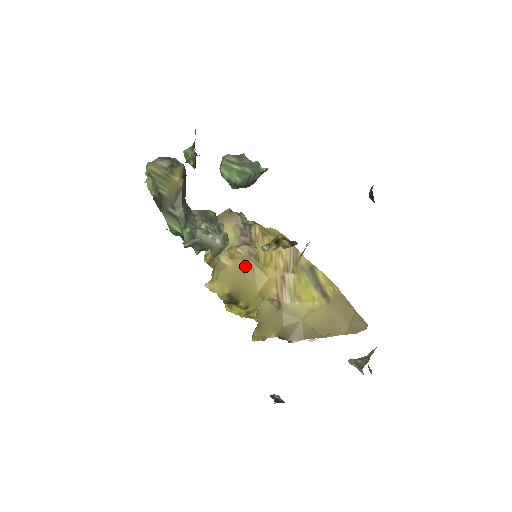
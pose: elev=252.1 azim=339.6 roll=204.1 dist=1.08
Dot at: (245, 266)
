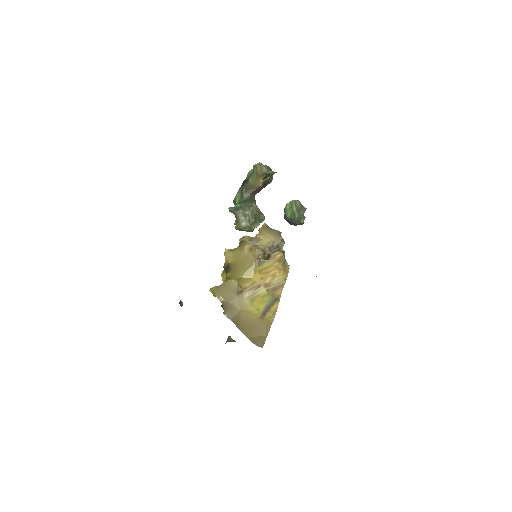
Dot at: (250, 260)
